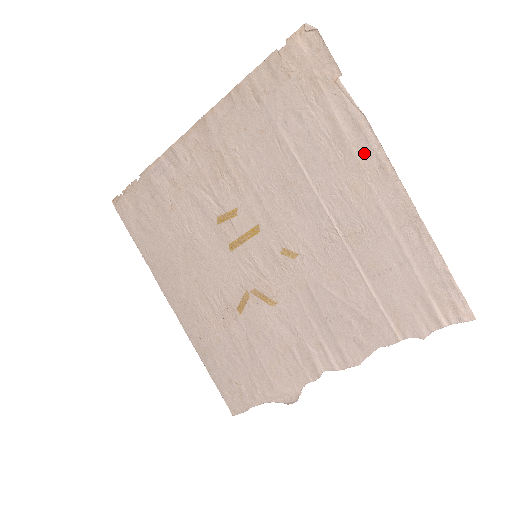
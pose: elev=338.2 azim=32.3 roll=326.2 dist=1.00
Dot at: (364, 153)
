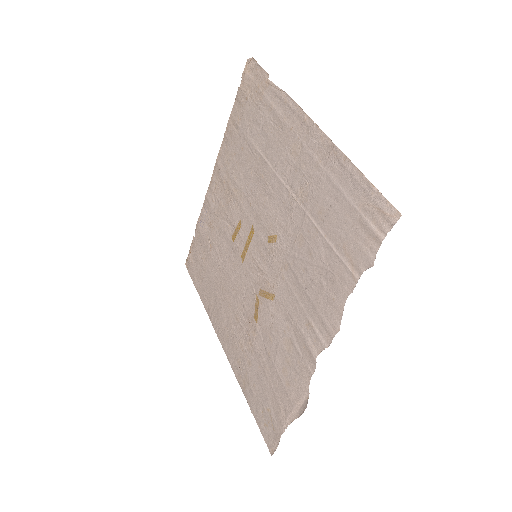
Dot at: (292, 119)
